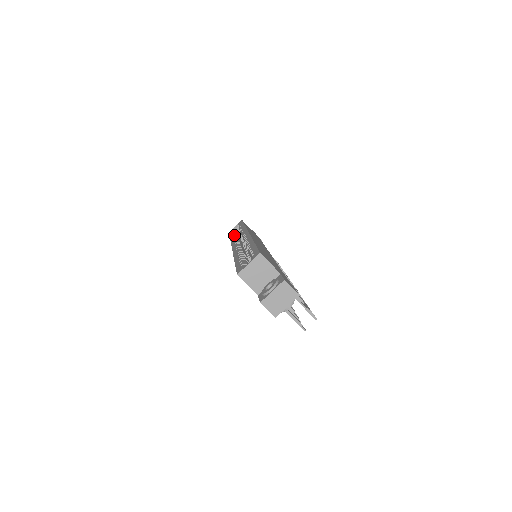
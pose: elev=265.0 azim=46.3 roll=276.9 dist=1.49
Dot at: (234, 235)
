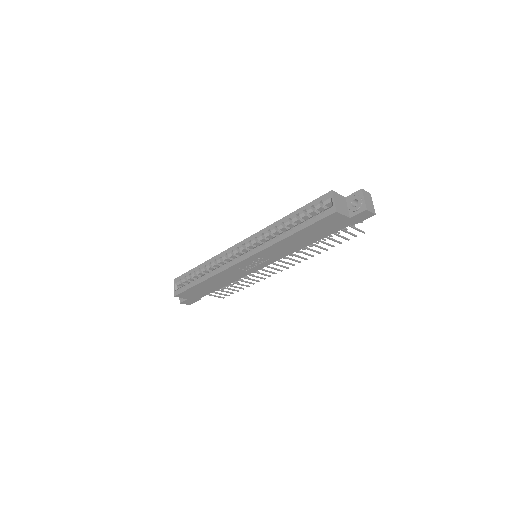
Dot at: (207, 274)
